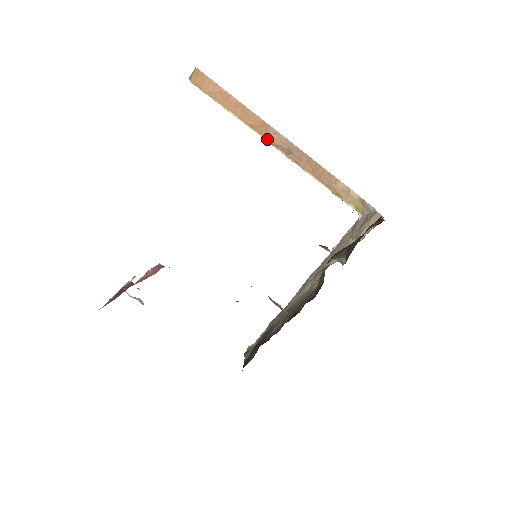
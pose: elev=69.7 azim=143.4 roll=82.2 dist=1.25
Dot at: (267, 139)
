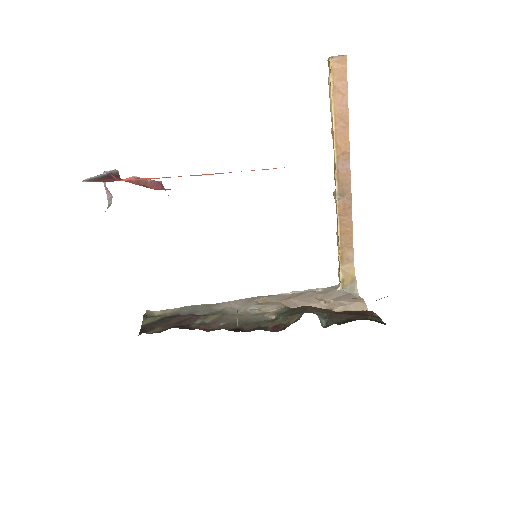
Dot at: (337, 167)
